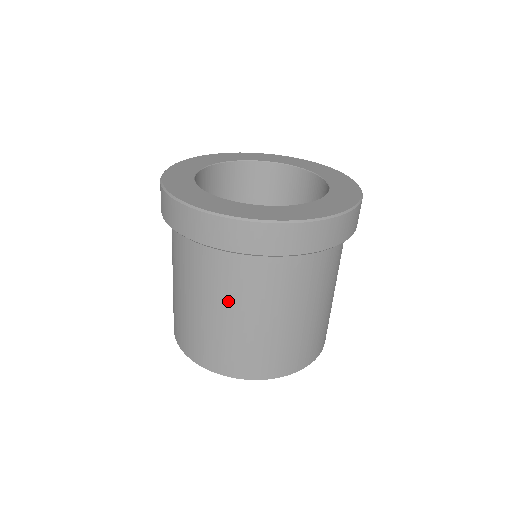
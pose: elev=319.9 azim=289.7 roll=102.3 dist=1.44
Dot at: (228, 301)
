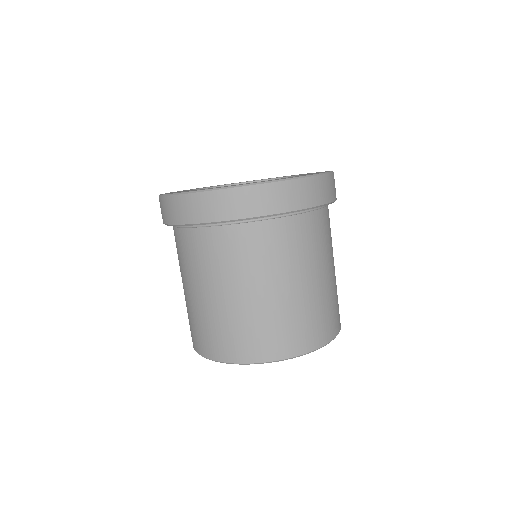
Dot at: (272, 272)
